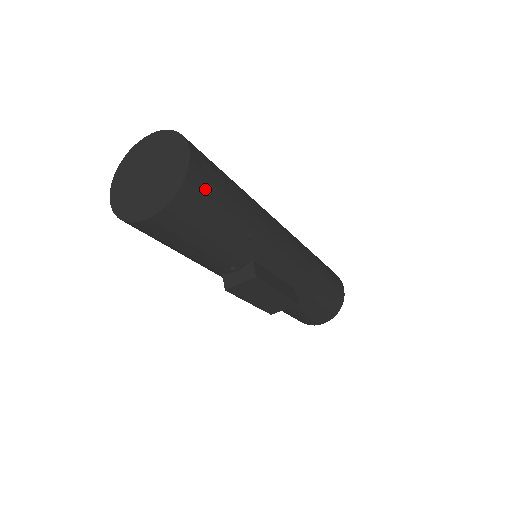
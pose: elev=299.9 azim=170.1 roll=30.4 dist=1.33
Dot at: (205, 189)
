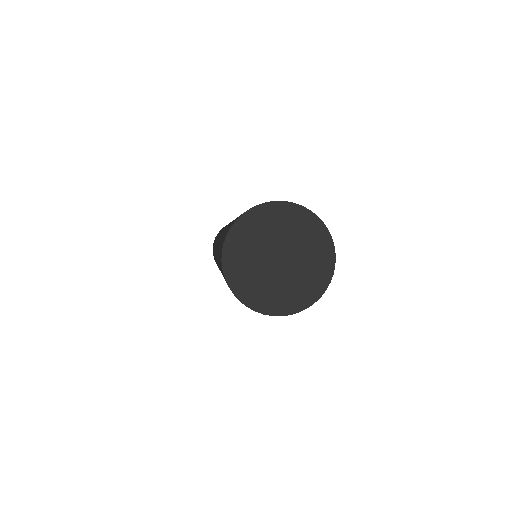
Dot at: occluded
